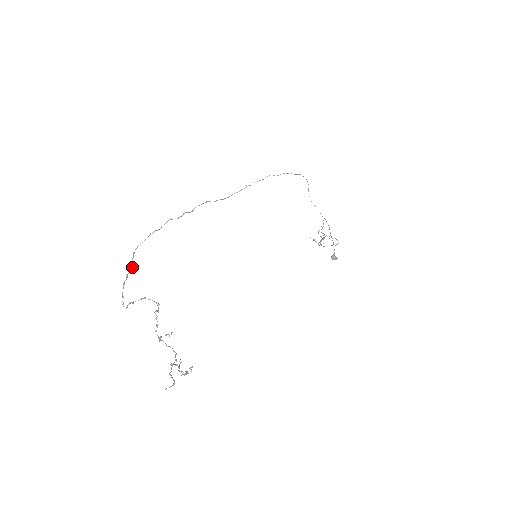
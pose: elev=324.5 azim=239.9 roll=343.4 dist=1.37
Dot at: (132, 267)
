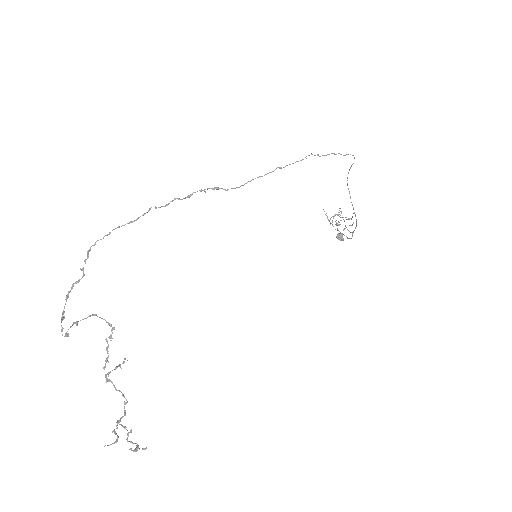
Dot at: (83, 275)
